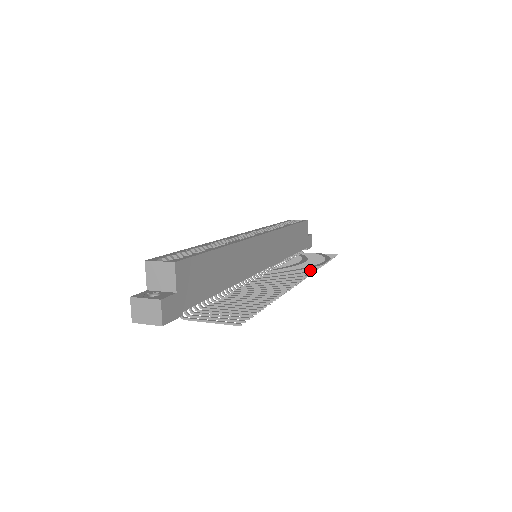
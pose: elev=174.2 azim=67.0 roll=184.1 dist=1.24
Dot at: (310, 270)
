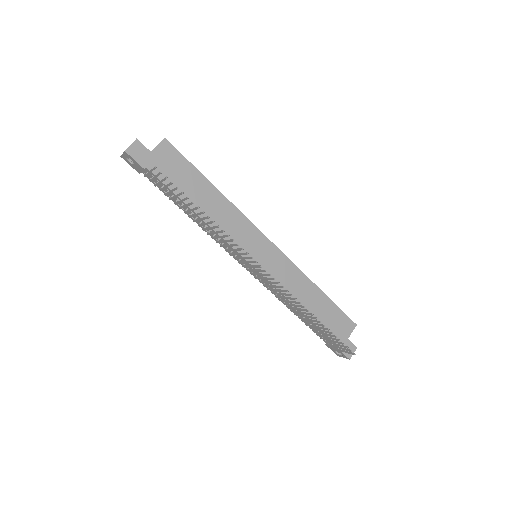
Dot at: (290, 294)
